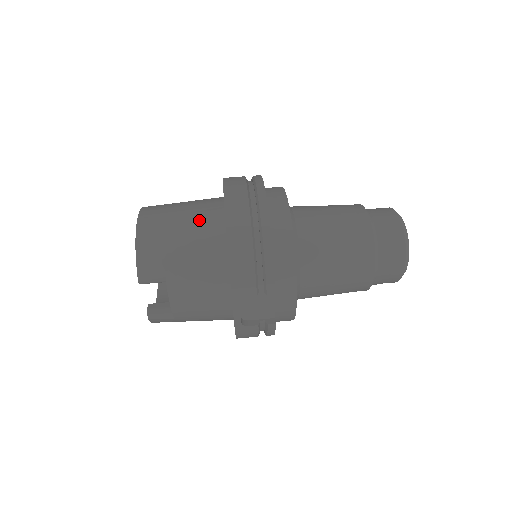
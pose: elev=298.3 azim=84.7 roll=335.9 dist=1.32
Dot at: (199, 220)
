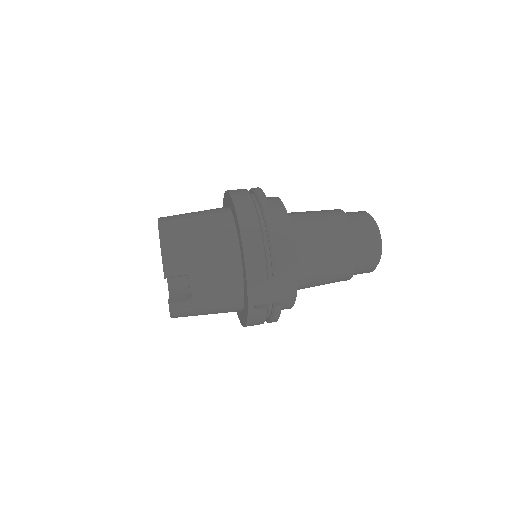
Dot at: (212, 223)
